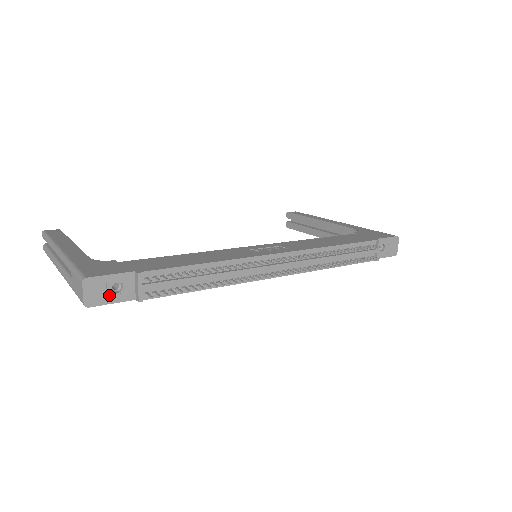
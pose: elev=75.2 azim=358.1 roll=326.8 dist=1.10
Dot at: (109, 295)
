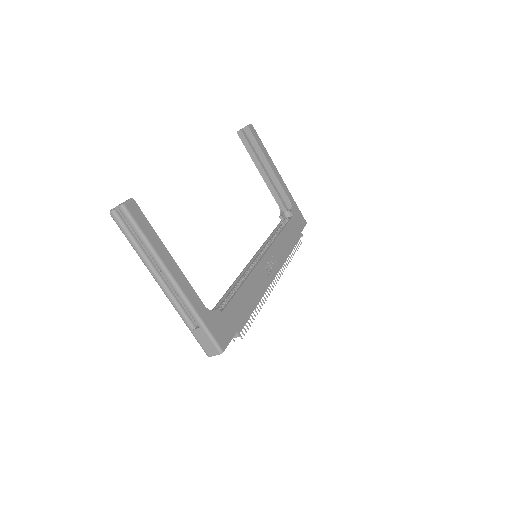
Dot at: occluded
